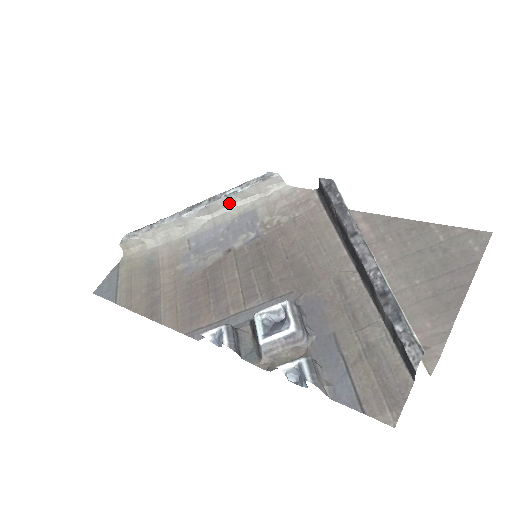
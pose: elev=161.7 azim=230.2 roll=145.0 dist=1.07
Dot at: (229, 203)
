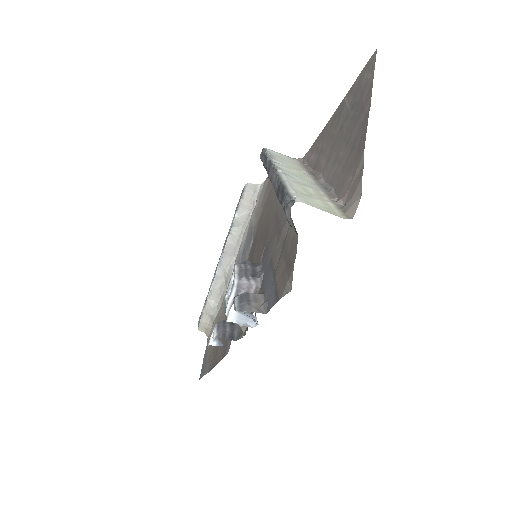
Dot at: (237, 236)
